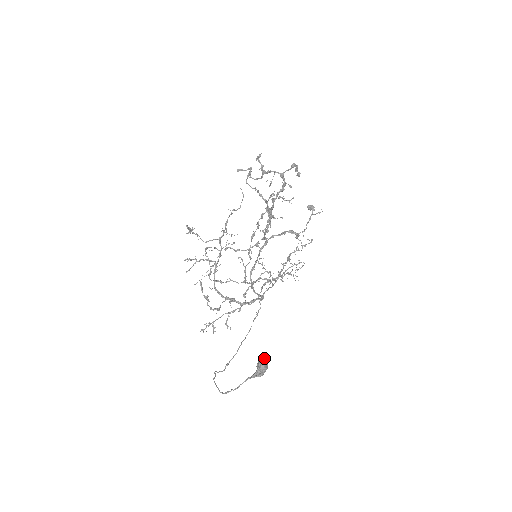
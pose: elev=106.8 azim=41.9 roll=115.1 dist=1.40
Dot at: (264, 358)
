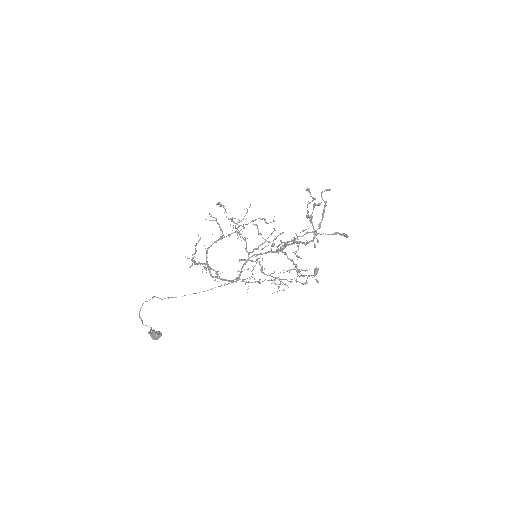
Dot at: (158, 334)
